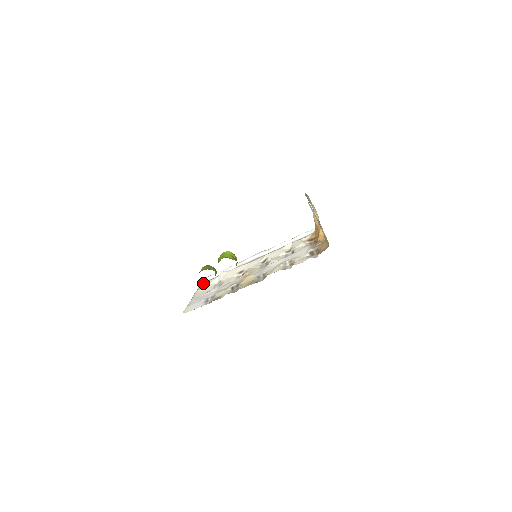
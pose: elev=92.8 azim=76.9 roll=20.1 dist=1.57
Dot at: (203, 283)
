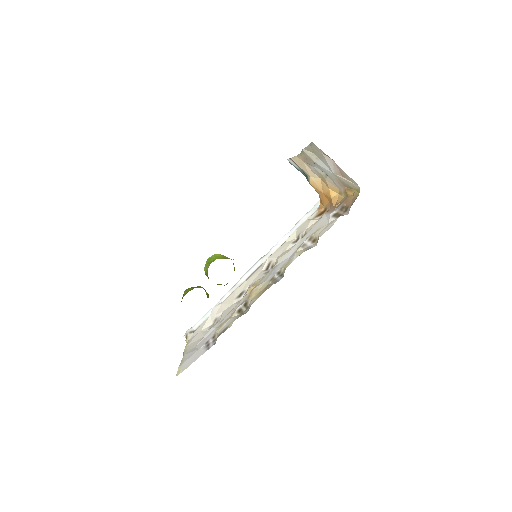
Dot at: (192, 333)
